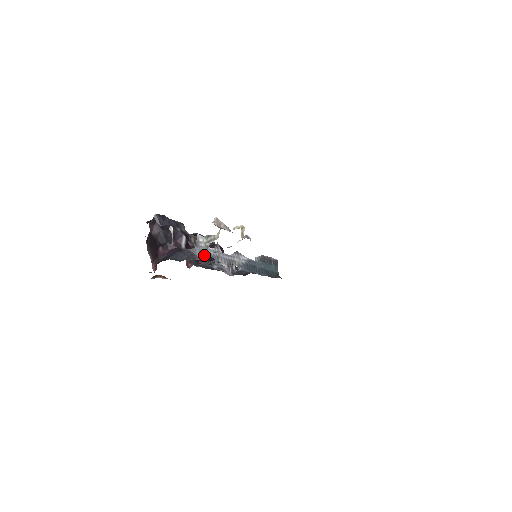
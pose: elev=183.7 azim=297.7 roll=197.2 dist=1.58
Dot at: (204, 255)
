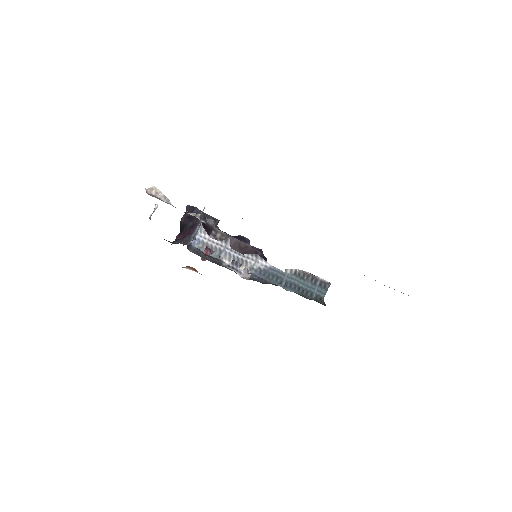
Dot at: (200, 243)
